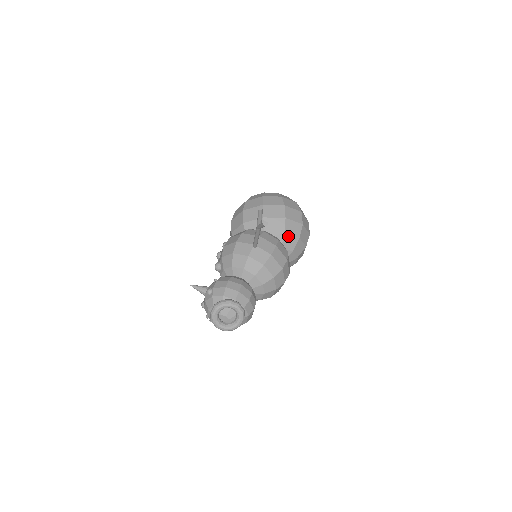
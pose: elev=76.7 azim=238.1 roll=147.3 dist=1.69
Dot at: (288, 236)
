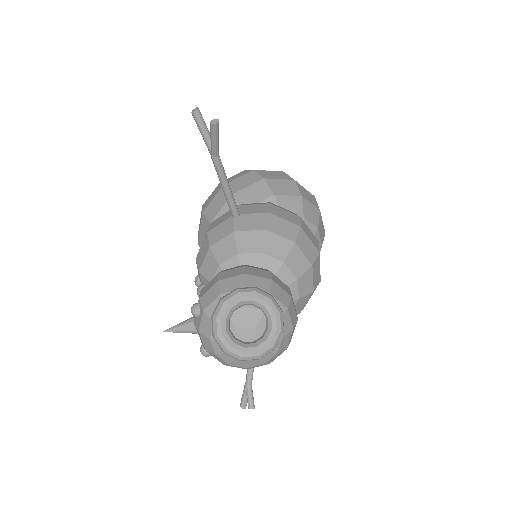
Dot at: (283, 198)
